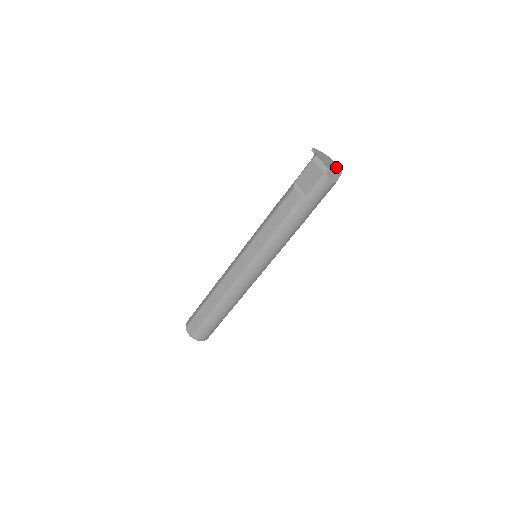
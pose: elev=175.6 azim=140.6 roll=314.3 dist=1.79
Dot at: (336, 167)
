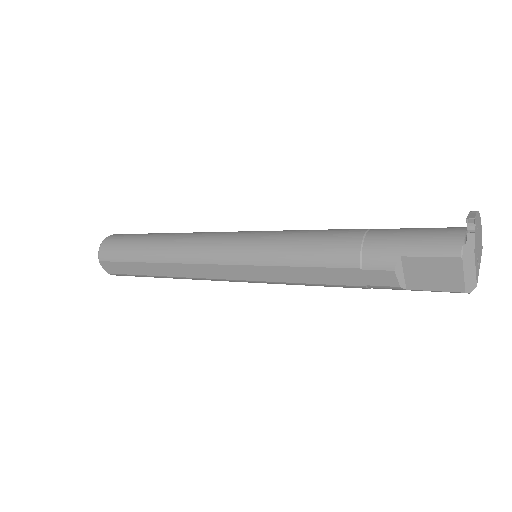
Dot at: (481, 249)
